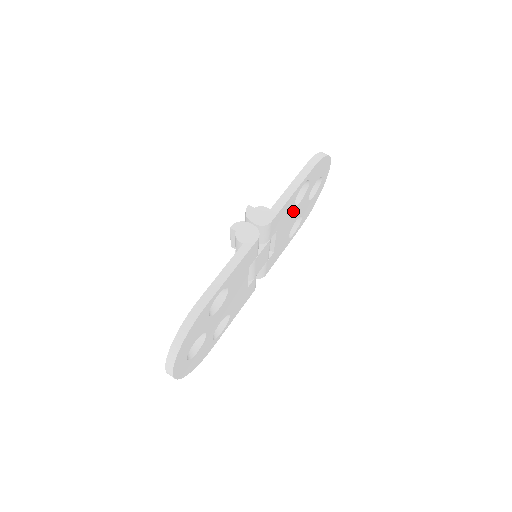
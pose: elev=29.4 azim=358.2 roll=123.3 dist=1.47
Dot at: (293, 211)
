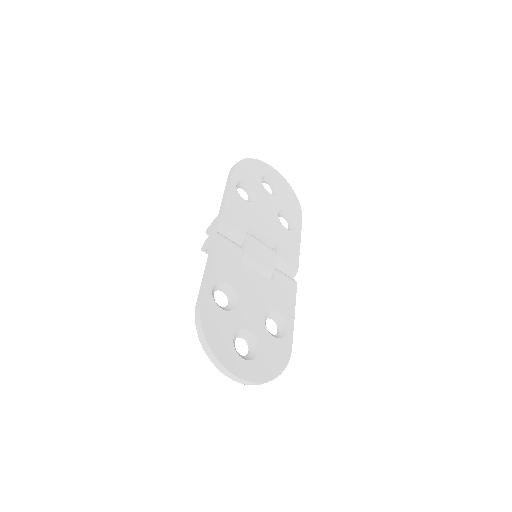
Dot at: (256, 207)
